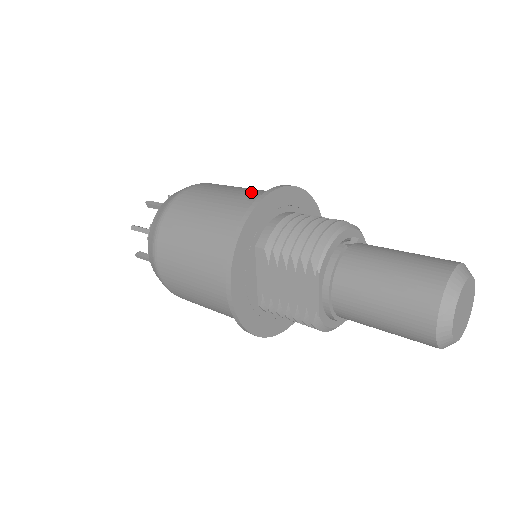
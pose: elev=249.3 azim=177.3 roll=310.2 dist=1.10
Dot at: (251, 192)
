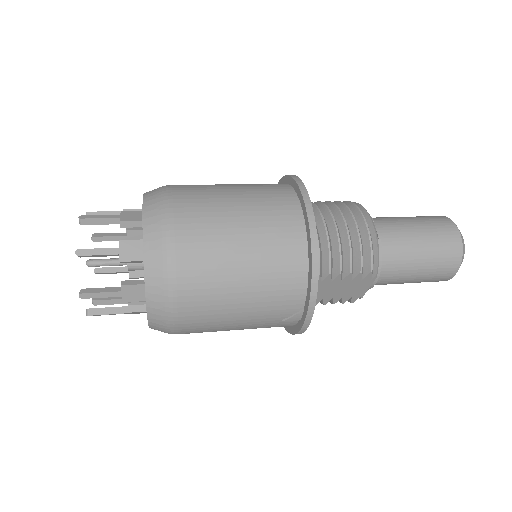
Dot at: (270, 214)
